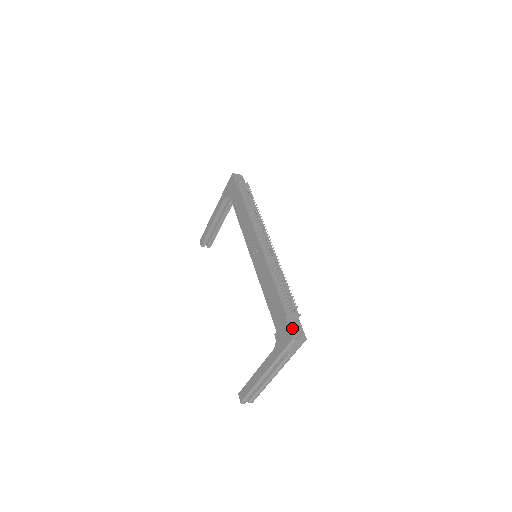
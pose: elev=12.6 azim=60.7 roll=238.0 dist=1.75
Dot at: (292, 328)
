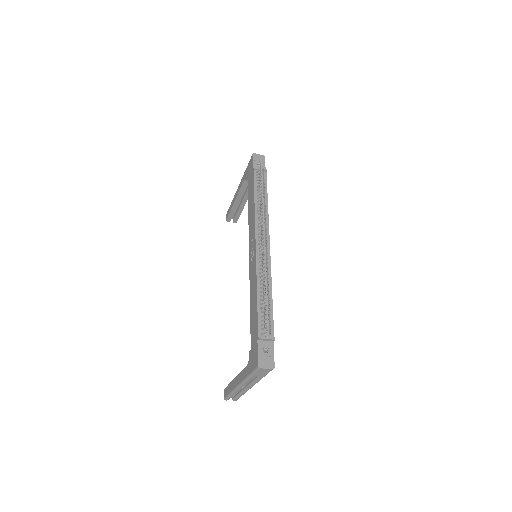
Dot at: (261, 353)
